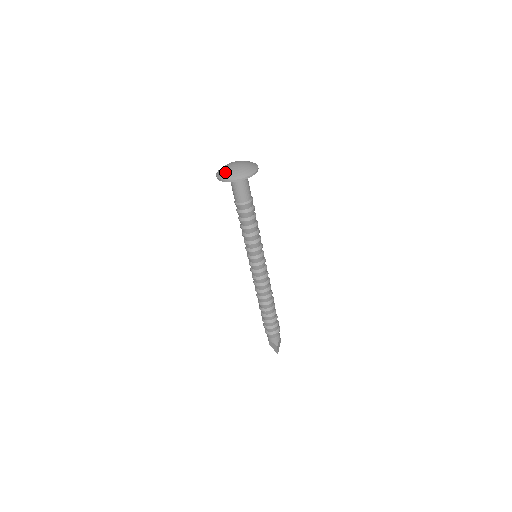
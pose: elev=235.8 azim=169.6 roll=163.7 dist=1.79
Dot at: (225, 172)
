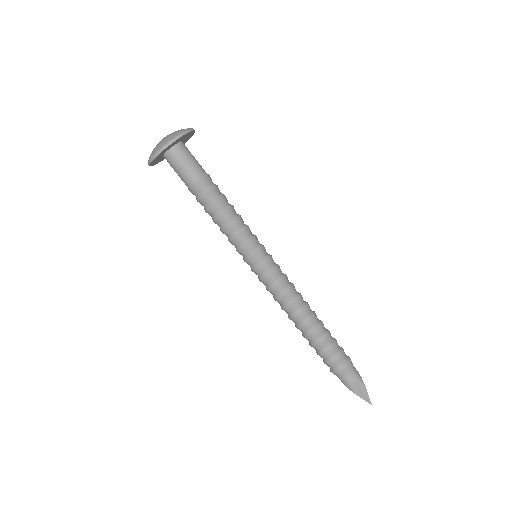
Dot at: occluded
